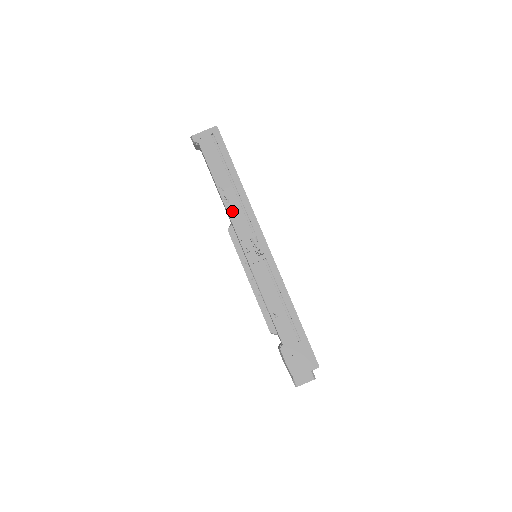
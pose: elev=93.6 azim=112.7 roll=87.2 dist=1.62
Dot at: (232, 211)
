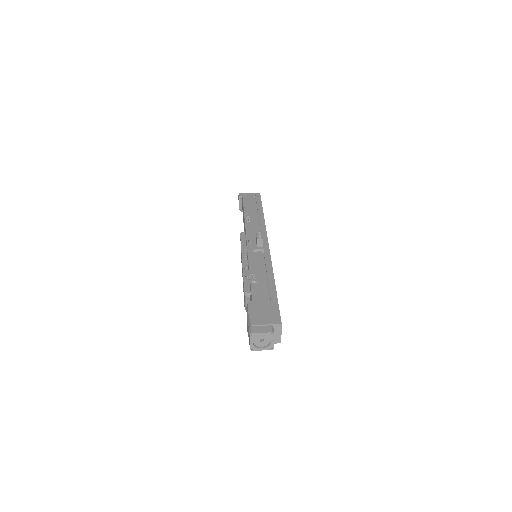
Dot at: (249, 226)
